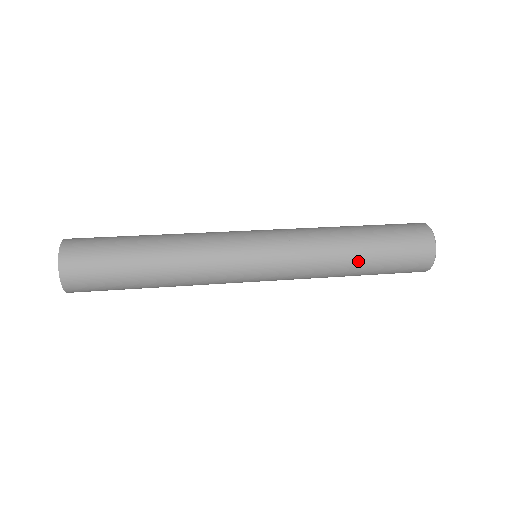
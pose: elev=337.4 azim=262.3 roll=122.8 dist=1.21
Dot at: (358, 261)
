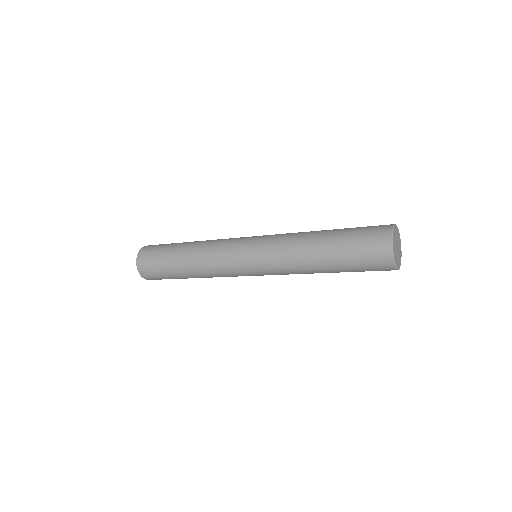
Dot at: (321, 259)
